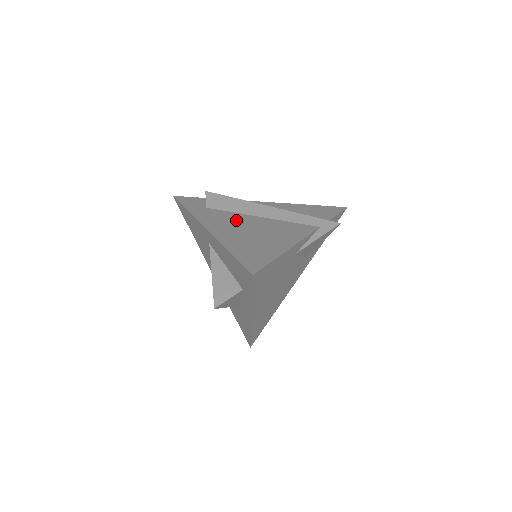
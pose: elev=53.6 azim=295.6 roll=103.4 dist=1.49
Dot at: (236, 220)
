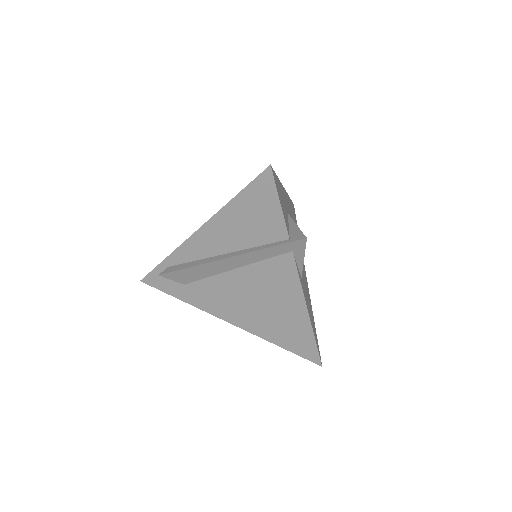
Dot at: (227, 292)
